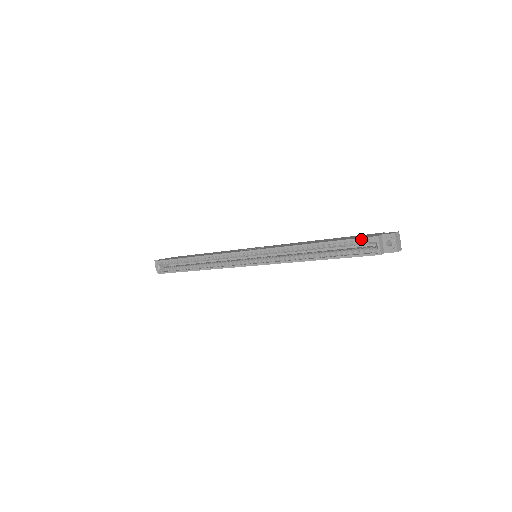
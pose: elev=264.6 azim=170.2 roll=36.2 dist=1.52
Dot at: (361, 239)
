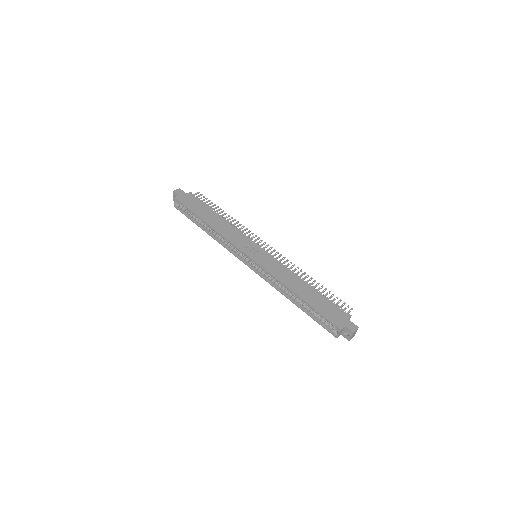
Dot at: (330, 322)
